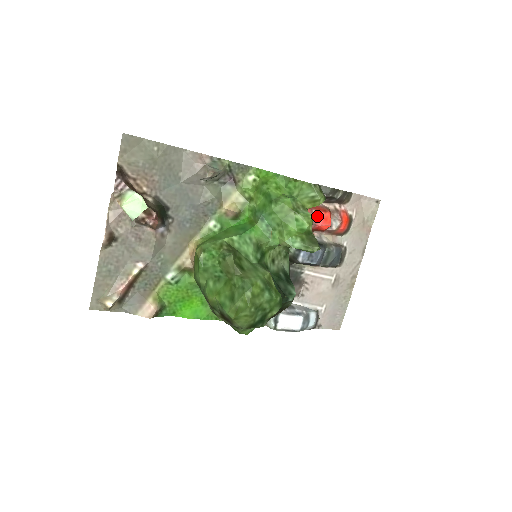
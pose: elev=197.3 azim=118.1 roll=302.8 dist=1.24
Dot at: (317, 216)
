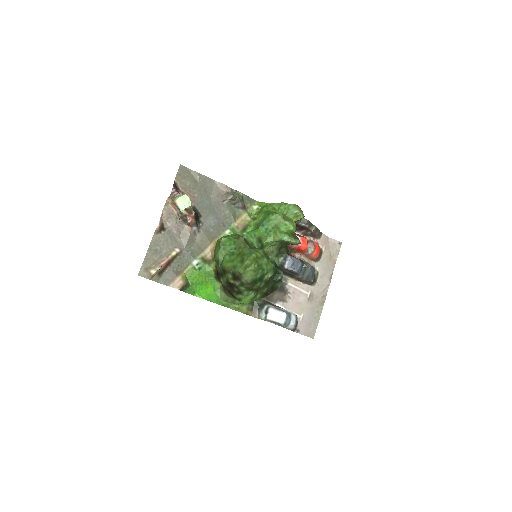
Dot at: occluded
